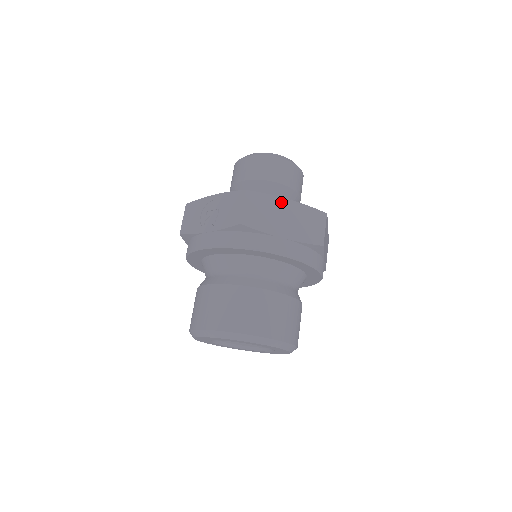
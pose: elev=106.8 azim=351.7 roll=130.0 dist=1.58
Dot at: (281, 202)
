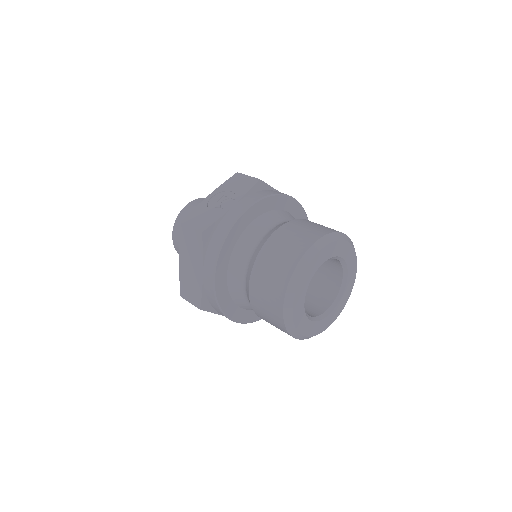
Dot at: occluded
